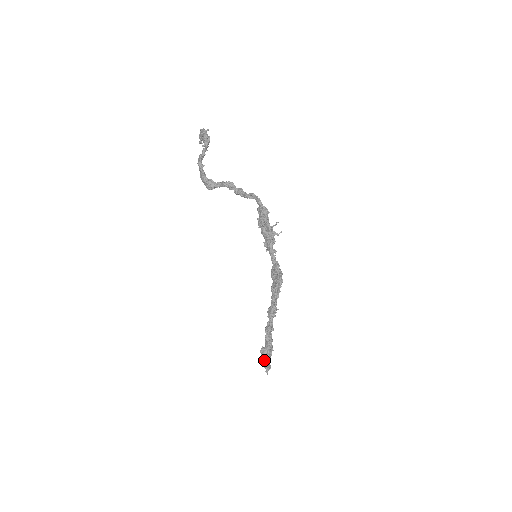
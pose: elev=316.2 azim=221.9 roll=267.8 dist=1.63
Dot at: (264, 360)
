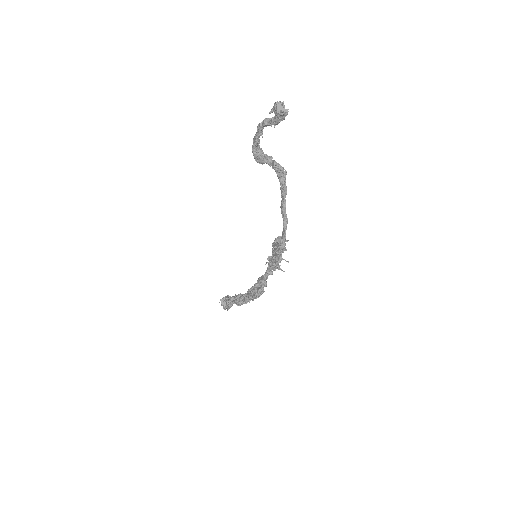
Dot at: occluded
